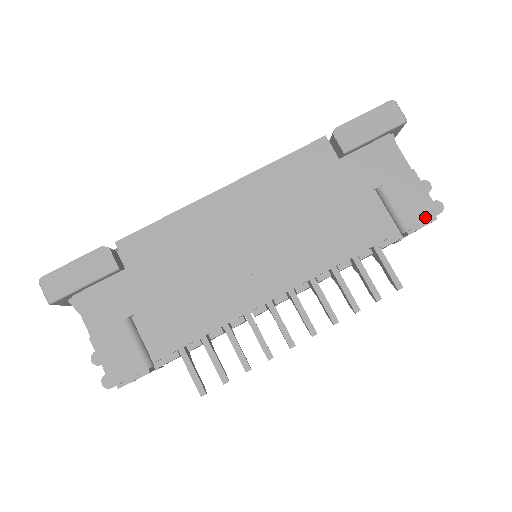
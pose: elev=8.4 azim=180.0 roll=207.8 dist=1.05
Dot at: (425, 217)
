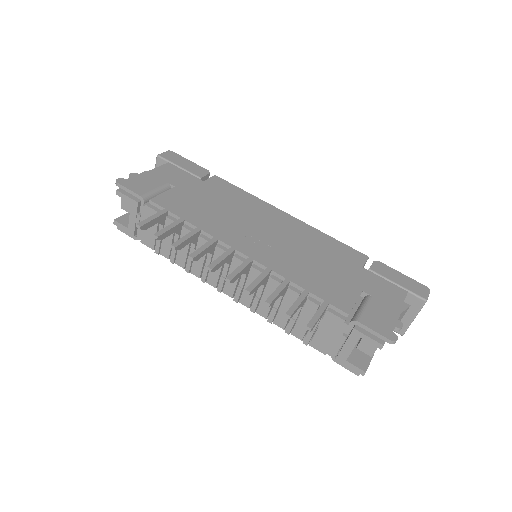
Dot at: (377, 329)
